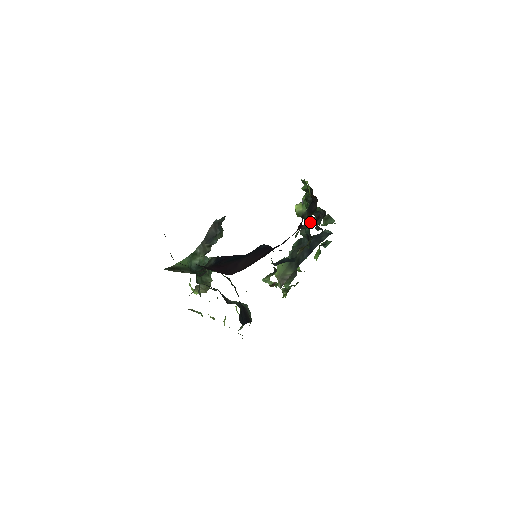
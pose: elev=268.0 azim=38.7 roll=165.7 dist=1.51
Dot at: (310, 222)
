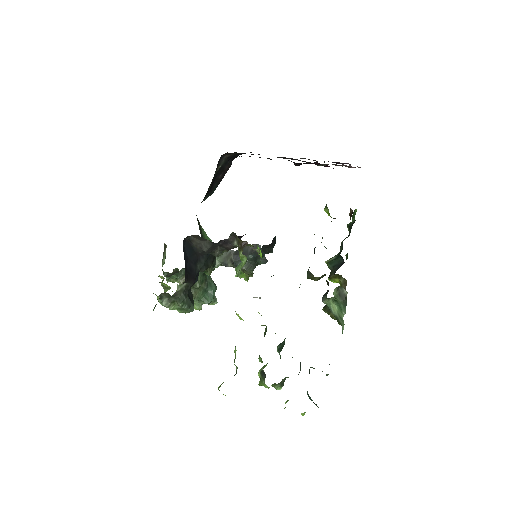
Dot at: occluded
